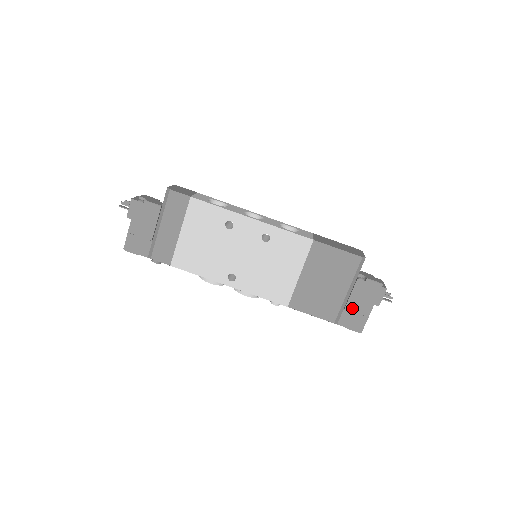
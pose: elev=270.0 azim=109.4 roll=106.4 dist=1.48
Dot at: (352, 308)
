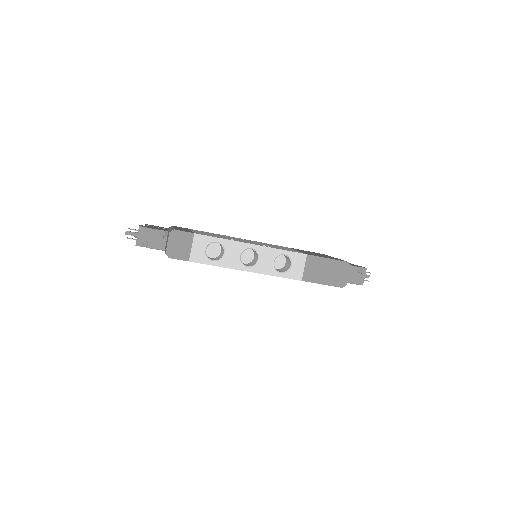
Dot at: occluded
